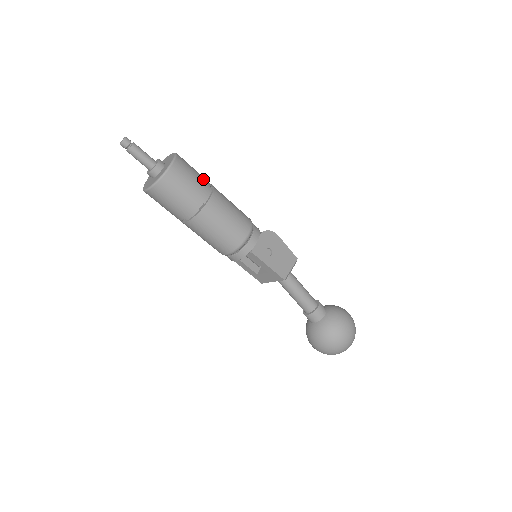
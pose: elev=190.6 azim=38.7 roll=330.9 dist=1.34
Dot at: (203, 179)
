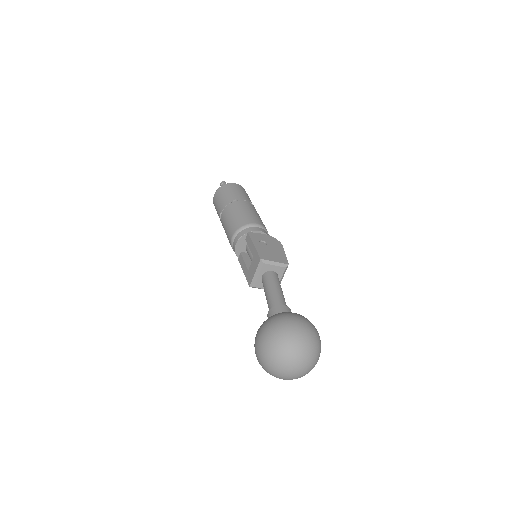
Dot at: (250, 200)
